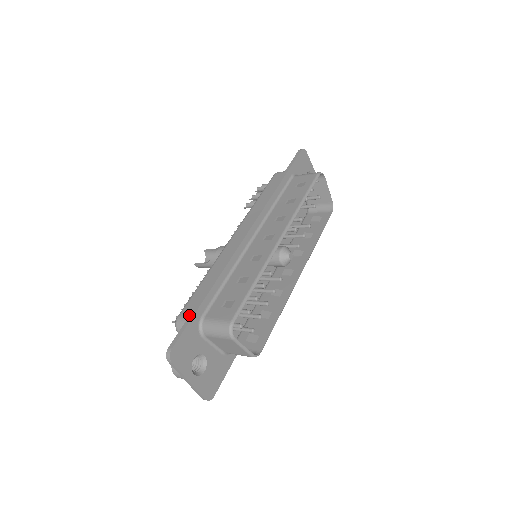
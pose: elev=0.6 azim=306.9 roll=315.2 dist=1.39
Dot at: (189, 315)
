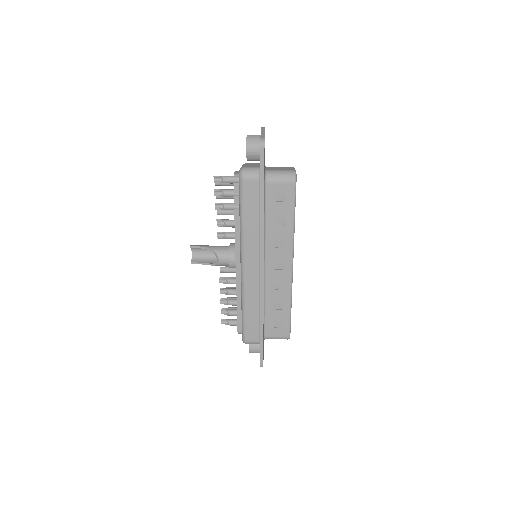
Dot at: (255, 340)
